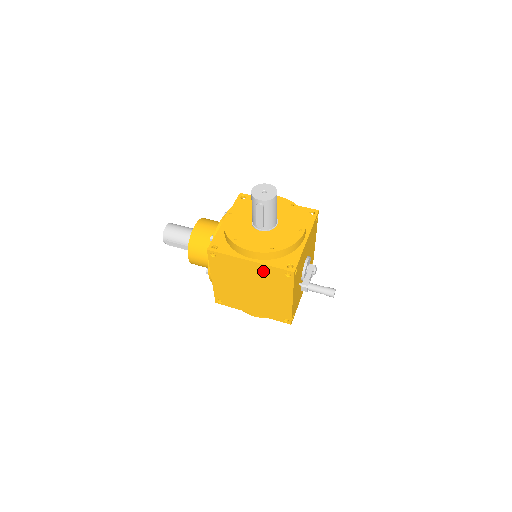
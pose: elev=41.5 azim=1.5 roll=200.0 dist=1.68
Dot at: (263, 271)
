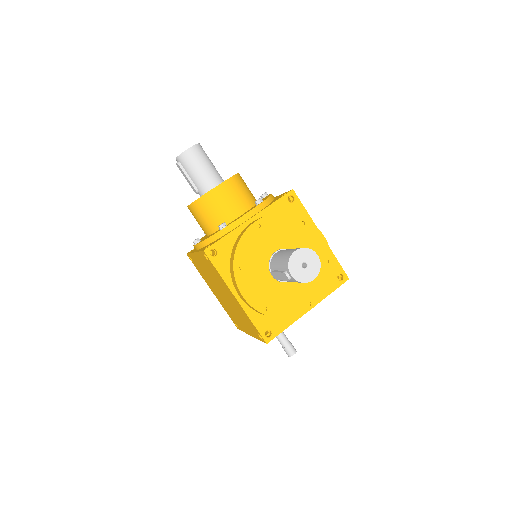
Dot at: (242, 311)
